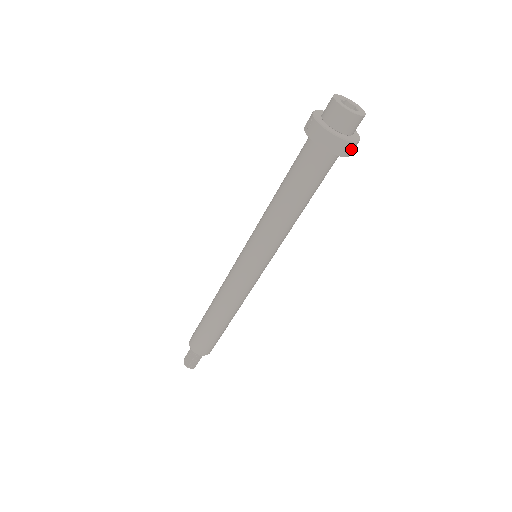
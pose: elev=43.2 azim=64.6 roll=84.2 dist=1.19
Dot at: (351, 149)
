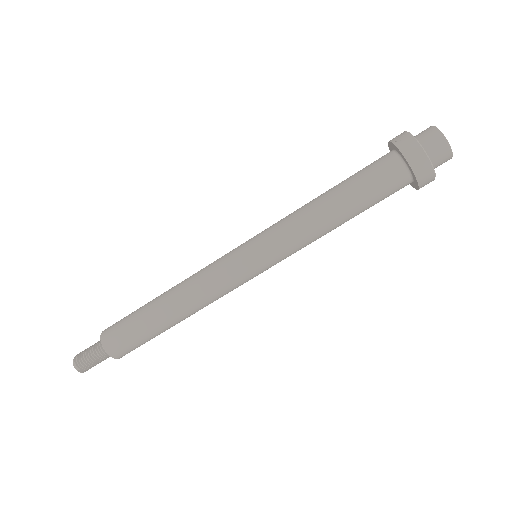
Dot at: (427, 182)
